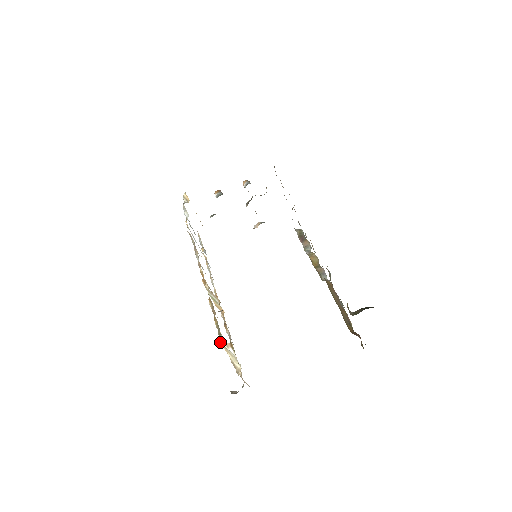
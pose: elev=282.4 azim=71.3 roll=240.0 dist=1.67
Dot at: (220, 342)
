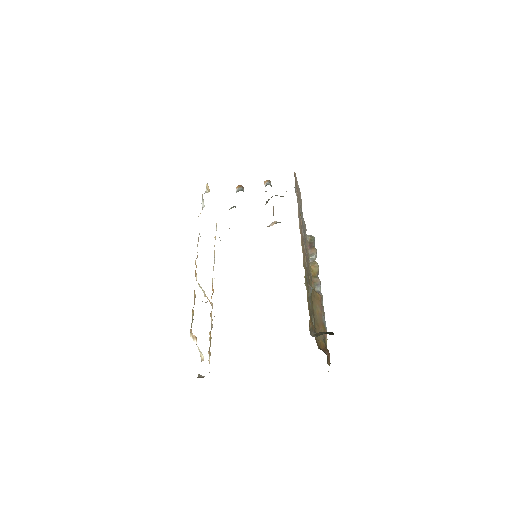
Dot at: occluded
